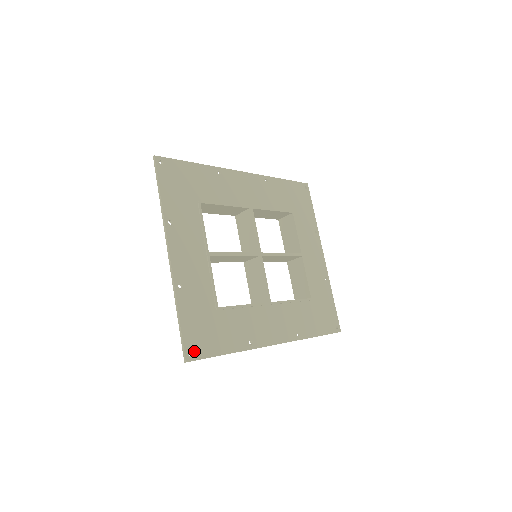
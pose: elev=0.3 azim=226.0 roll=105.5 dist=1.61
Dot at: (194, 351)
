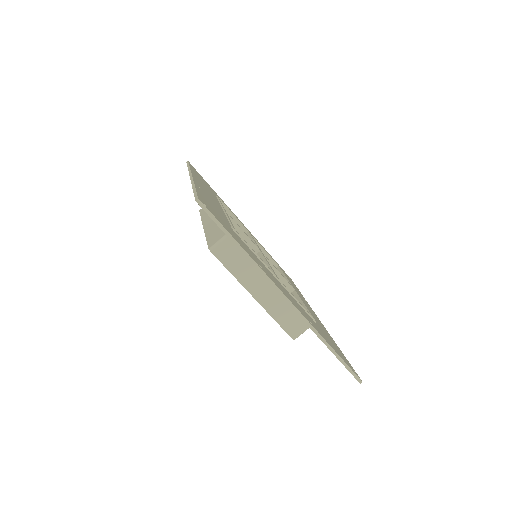
Dot at: (352, 369)
